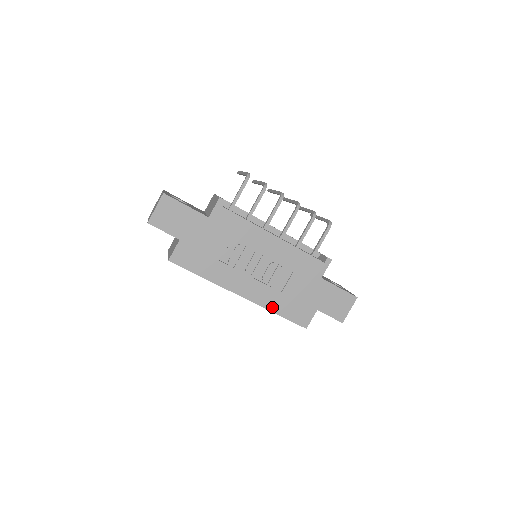
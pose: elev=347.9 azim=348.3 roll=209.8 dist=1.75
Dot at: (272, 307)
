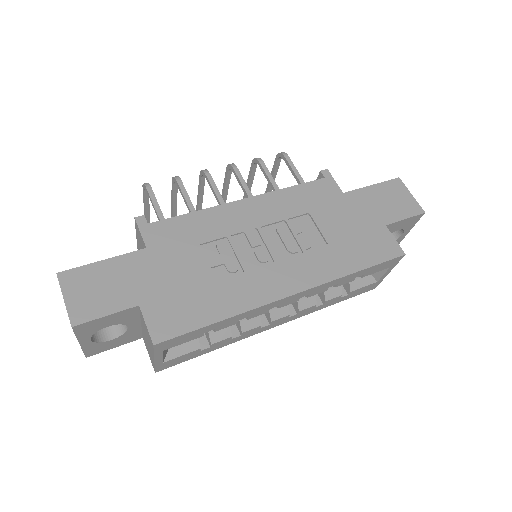
Dot at: (341, 270)
